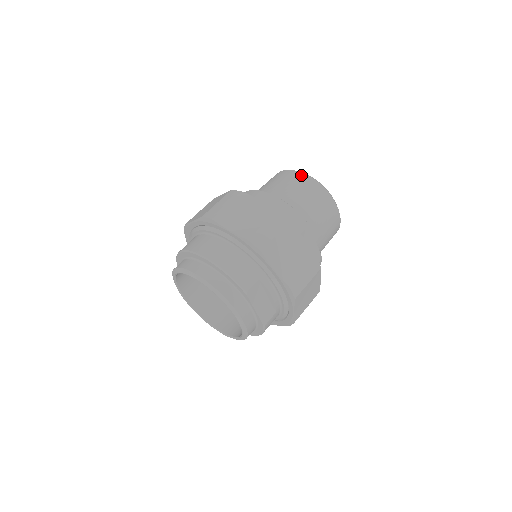
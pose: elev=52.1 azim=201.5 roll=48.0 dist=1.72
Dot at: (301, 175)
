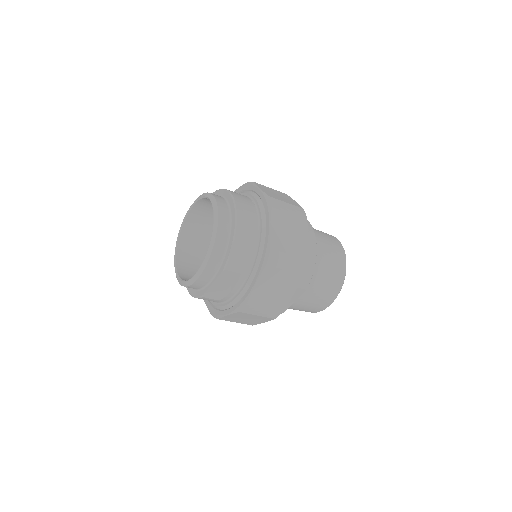
Dot at: (344, 260)
